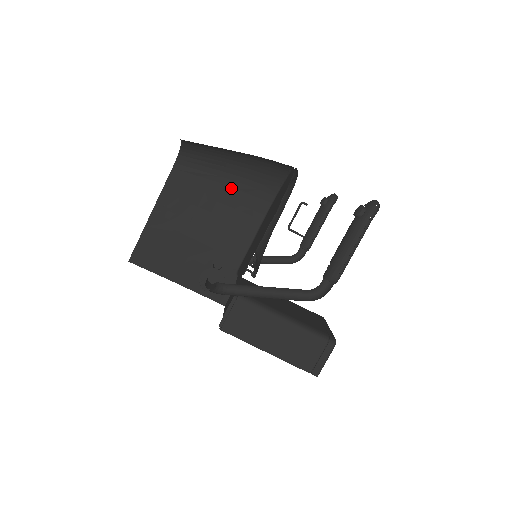
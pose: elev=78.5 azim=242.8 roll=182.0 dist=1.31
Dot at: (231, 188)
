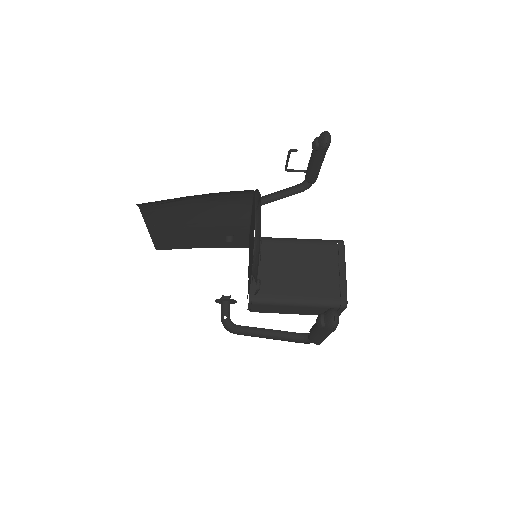
Dot at: (204, 198)
